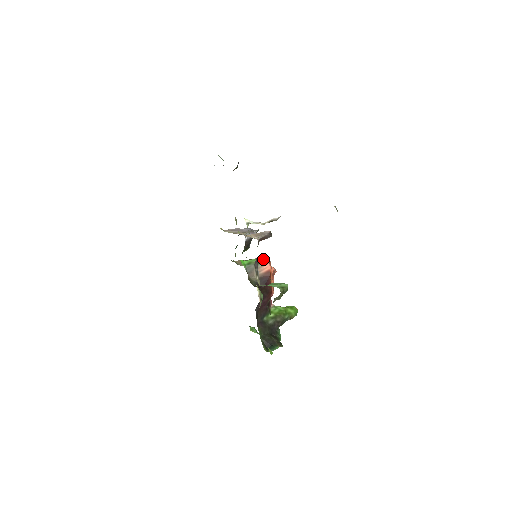
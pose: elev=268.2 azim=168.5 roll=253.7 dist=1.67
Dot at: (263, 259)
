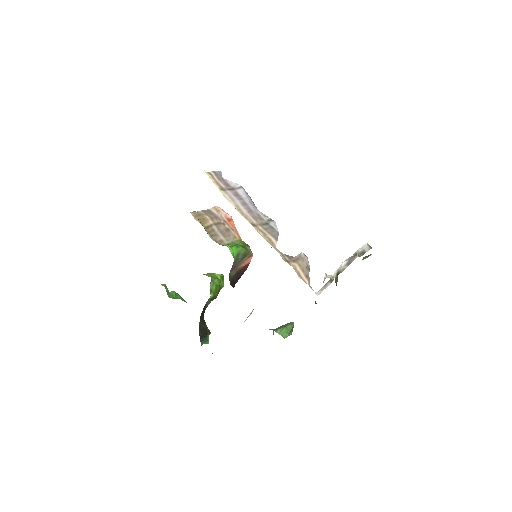
Dot at: (228, 222)
